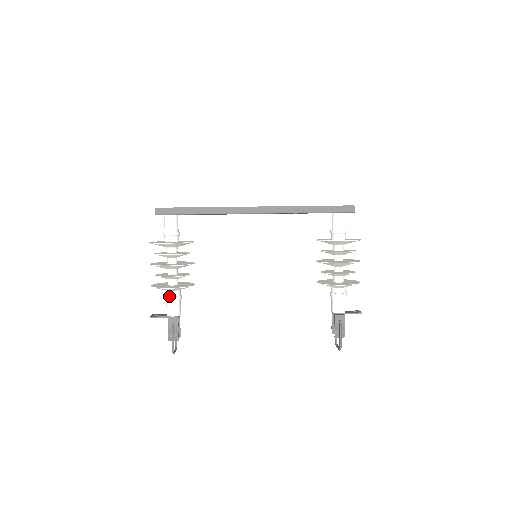
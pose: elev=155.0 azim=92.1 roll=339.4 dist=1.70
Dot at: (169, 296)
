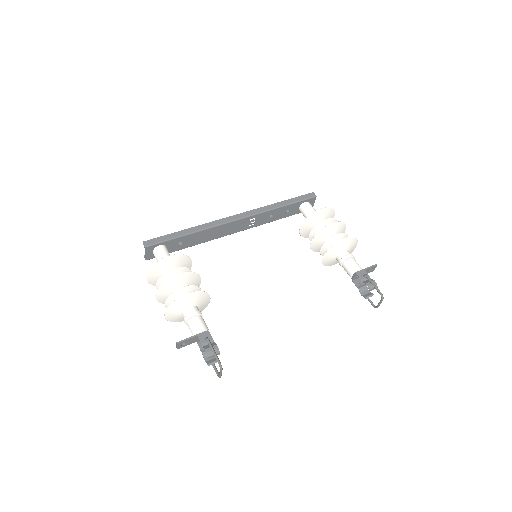
Dot at: (189, 313)
